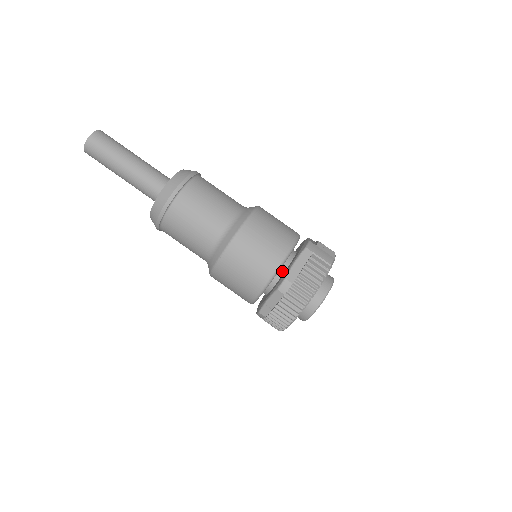
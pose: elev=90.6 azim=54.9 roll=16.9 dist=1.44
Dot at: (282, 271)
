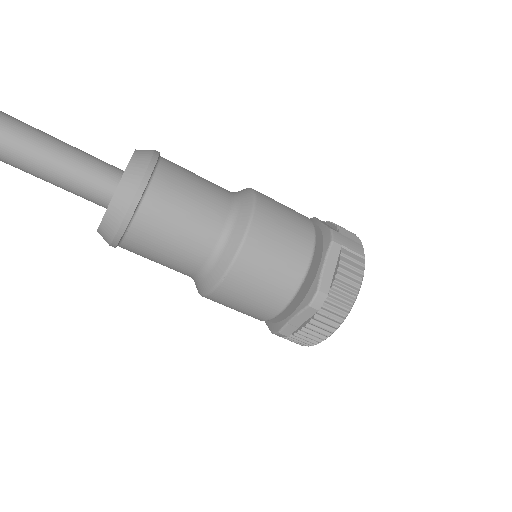
Dot at: occluded
